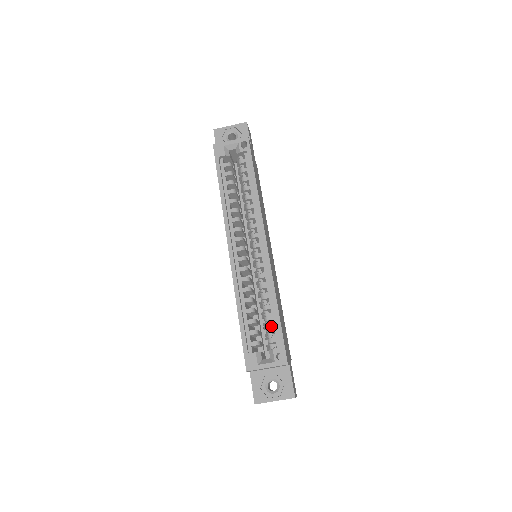
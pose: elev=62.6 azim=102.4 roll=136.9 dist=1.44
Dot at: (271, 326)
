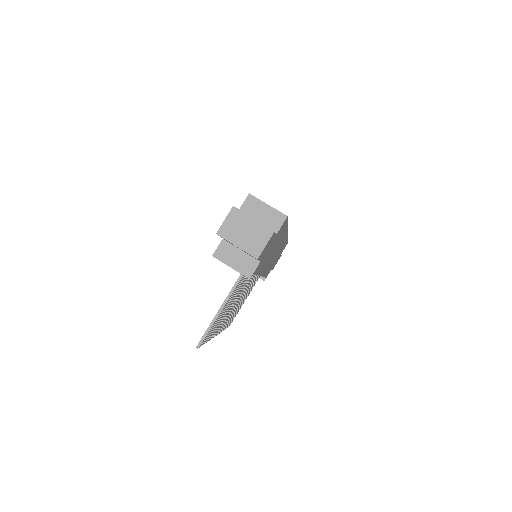
Dot at: occluded
